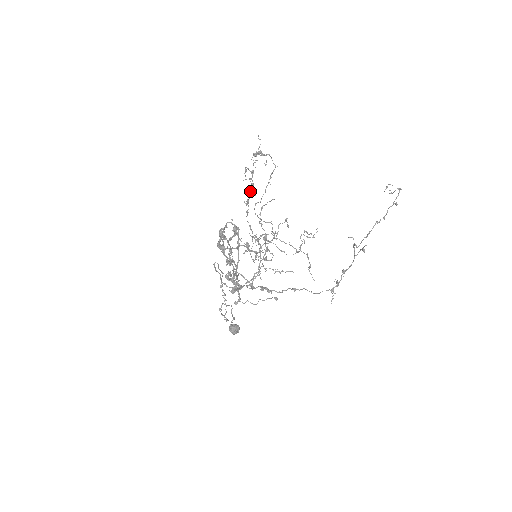
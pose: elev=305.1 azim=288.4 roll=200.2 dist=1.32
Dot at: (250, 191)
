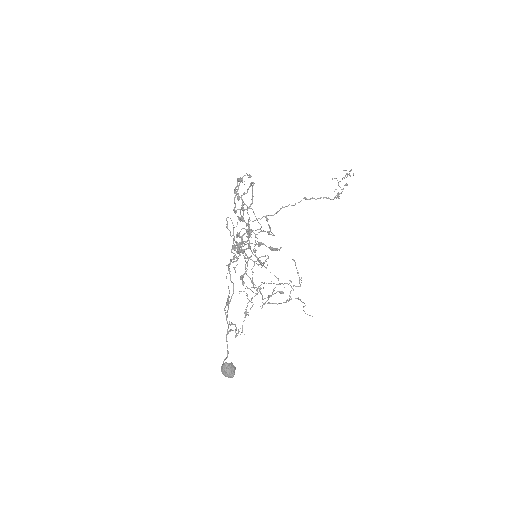
Dot at: occluded
